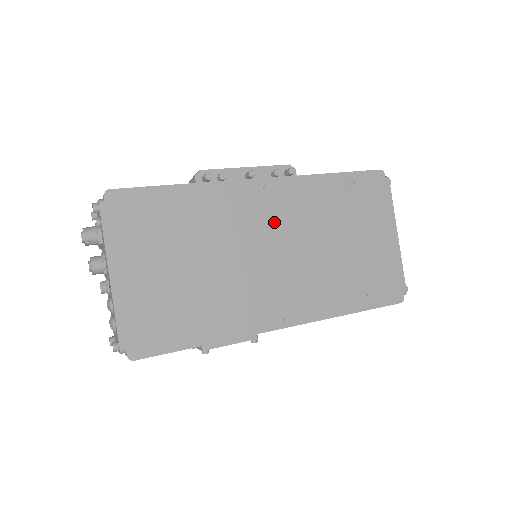
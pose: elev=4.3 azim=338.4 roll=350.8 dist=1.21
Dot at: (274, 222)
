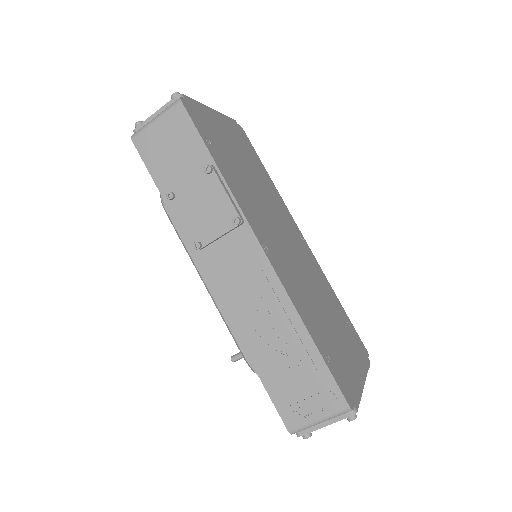
Dot at: (297, 246)
